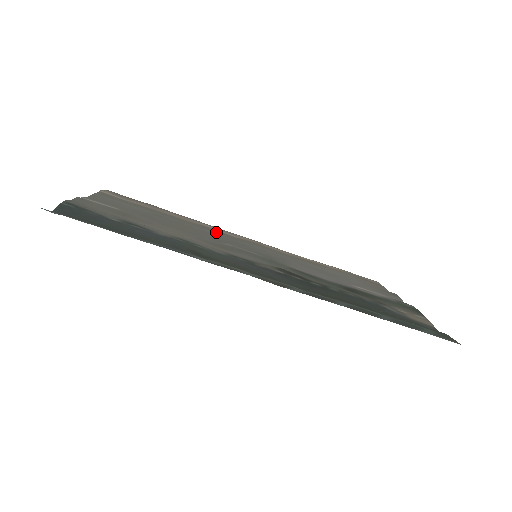
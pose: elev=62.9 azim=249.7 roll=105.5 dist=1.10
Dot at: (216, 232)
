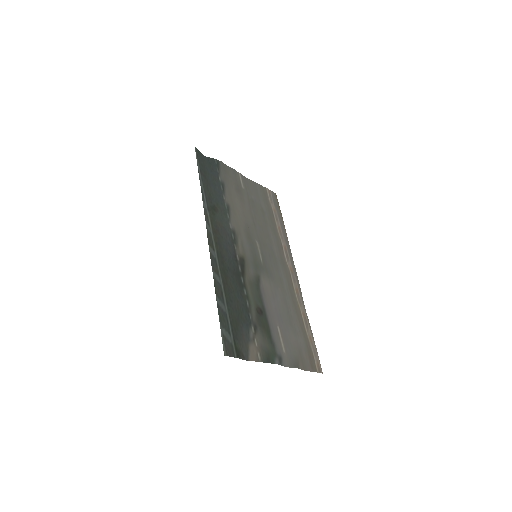
Dot at: (278, 246)
